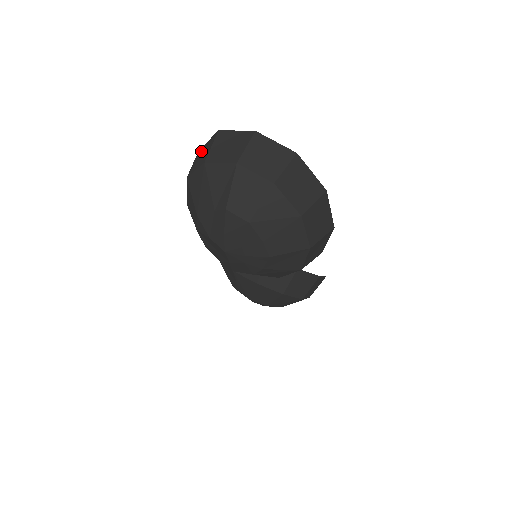
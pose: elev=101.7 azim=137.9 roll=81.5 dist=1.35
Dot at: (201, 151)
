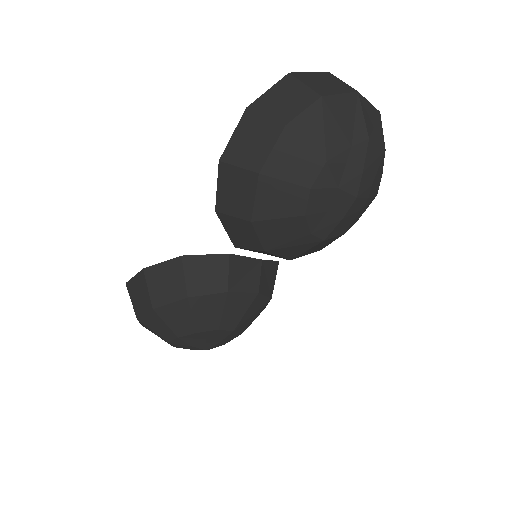
Dot at: (269, 100)
